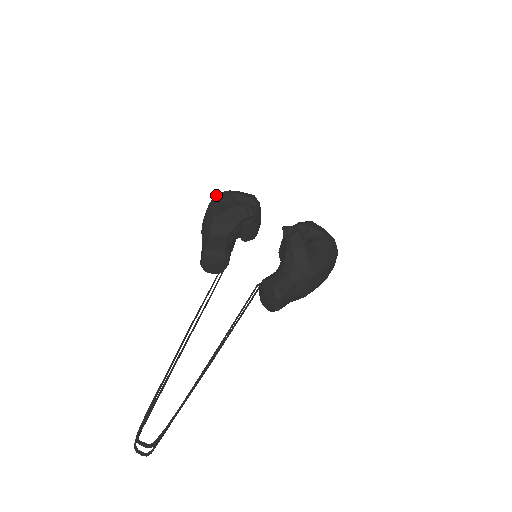
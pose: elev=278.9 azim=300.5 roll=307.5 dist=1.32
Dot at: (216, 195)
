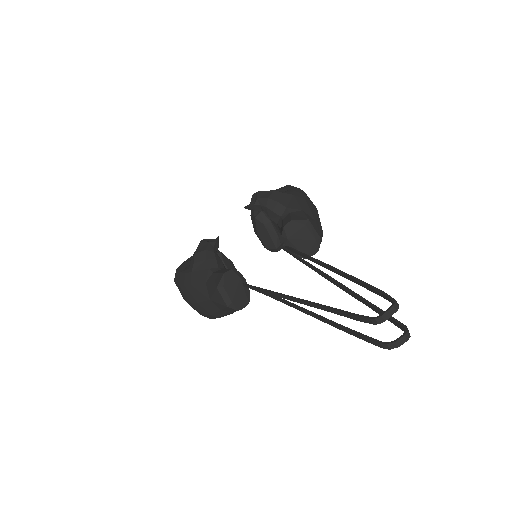
Dot at: (175, 276)
